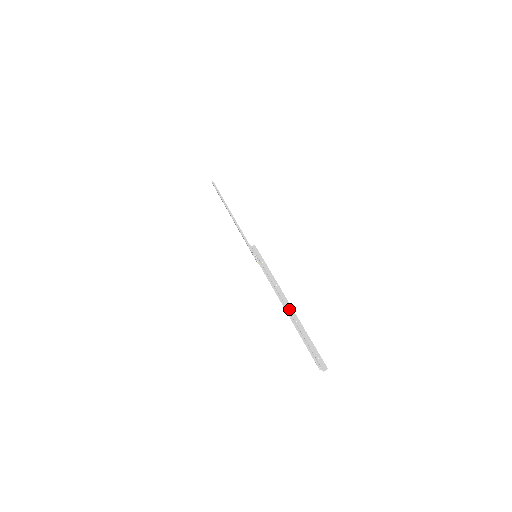
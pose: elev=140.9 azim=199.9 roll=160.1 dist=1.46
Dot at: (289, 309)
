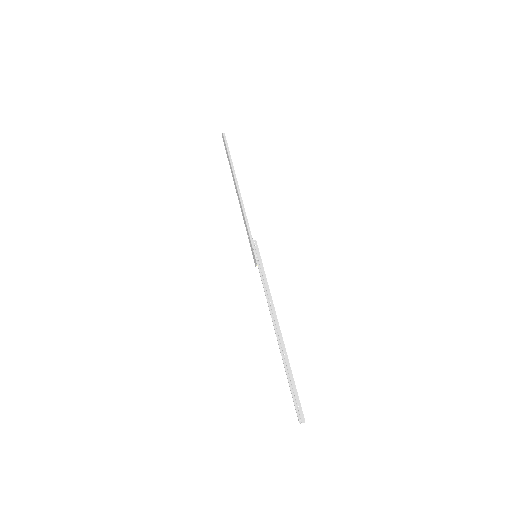
Dot at: (279, 337)
